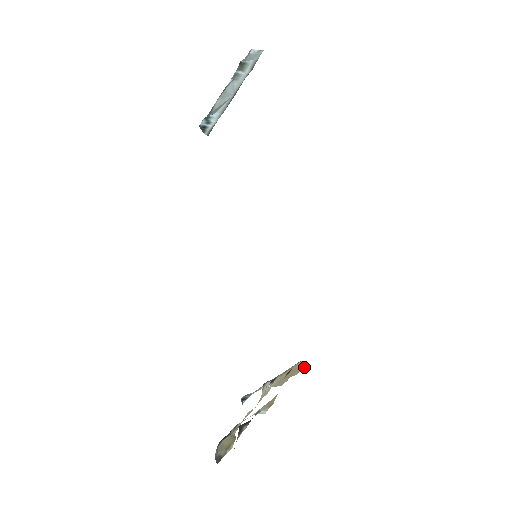
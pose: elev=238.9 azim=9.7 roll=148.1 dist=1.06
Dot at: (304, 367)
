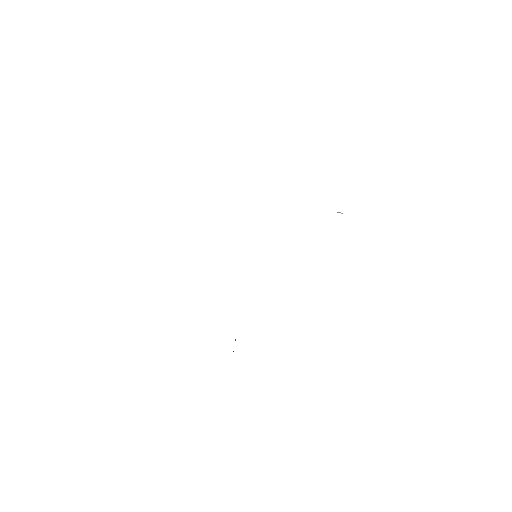
Dot at: occluded
